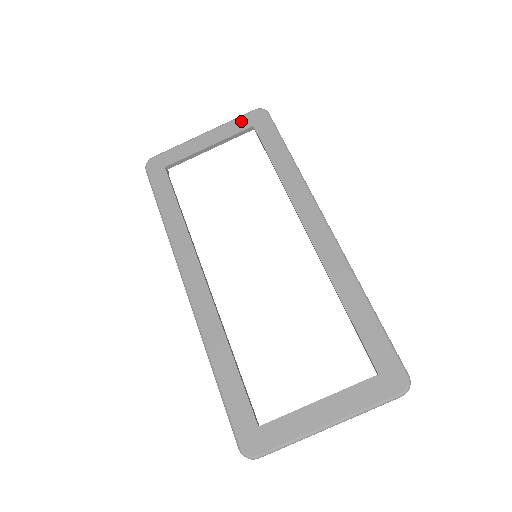
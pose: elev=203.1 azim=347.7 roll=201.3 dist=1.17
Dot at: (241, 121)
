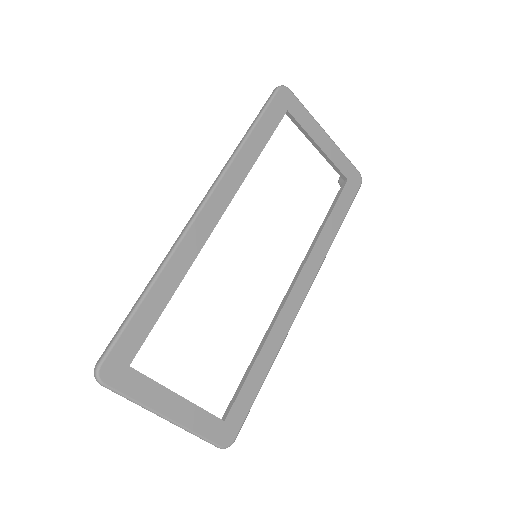
Dot at: (348, 165)
